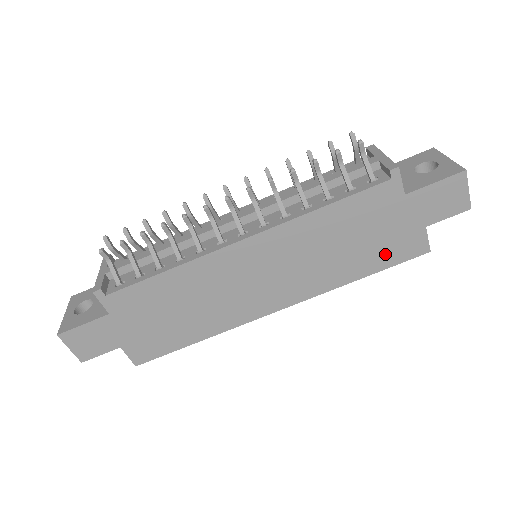
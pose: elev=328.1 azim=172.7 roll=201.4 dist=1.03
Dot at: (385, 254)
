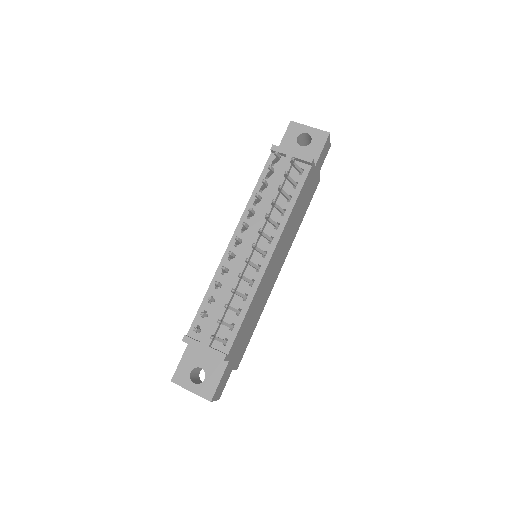
Dot at: (309, 199)
